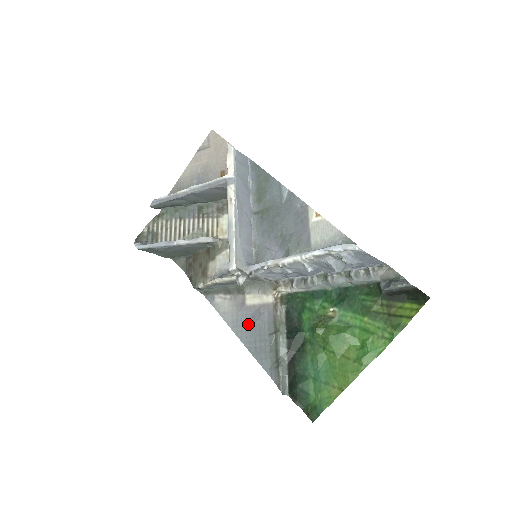
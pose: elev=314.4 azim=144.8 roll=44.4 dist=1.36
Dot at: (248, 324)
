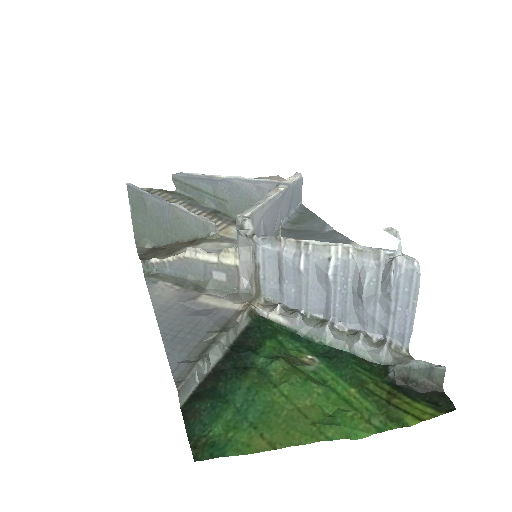
Dot at: (184, 314)
